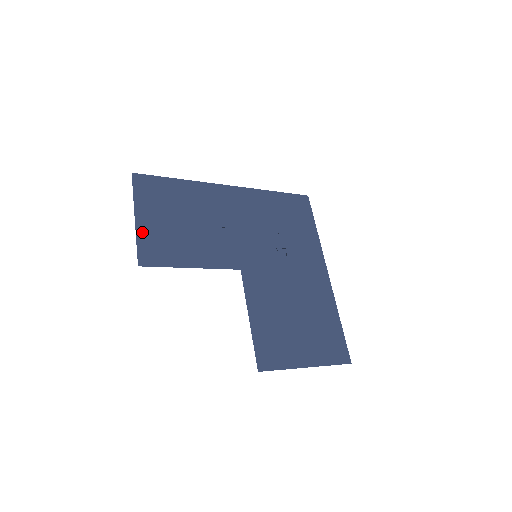
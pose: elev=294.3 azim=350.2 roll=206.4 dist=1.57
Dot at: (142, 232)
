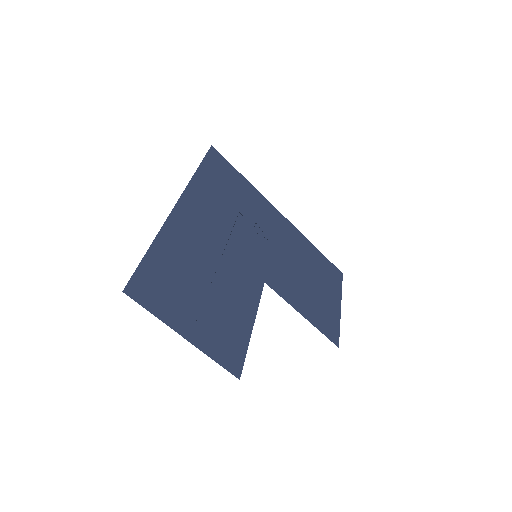
Dot at: (204, 345)
